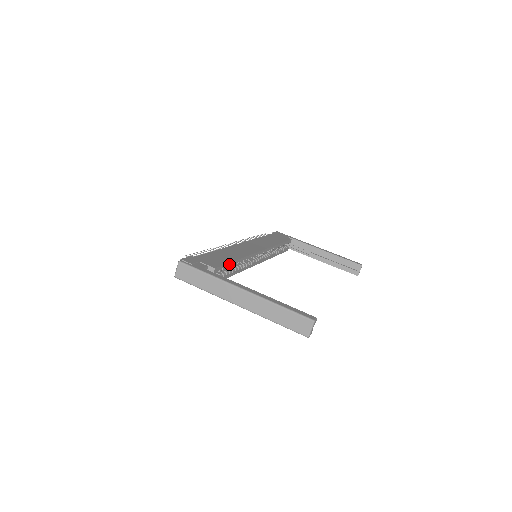
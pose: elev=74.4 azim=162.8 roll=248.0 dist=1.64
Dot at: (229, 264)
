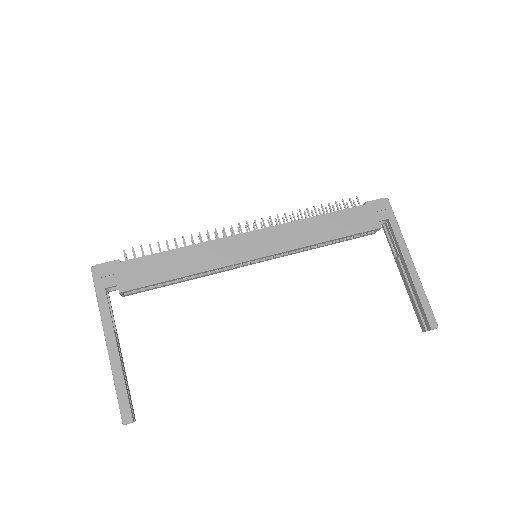
Dot at: (158, 283)
